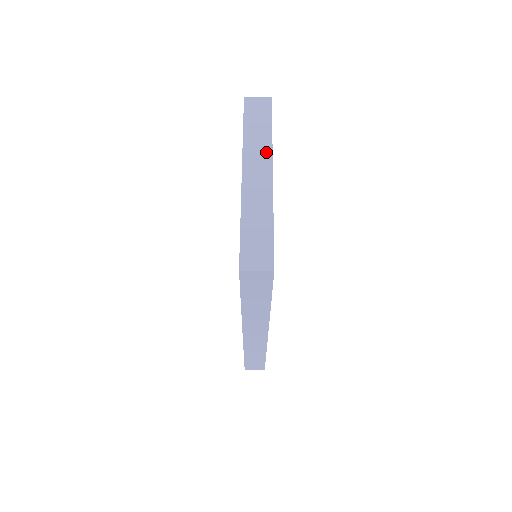
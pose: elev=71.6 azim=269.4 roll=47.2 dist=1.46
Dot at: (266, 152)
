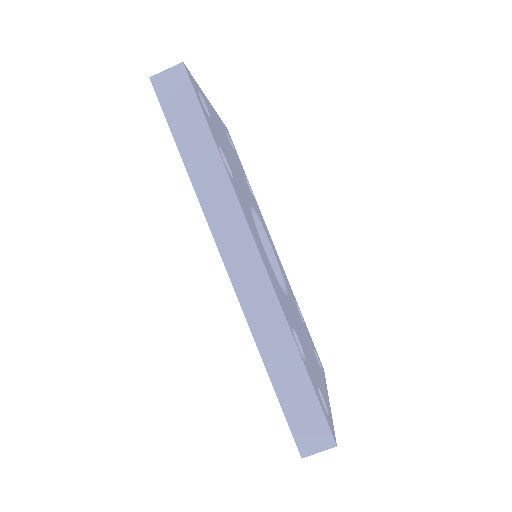
Dot at: occluded
